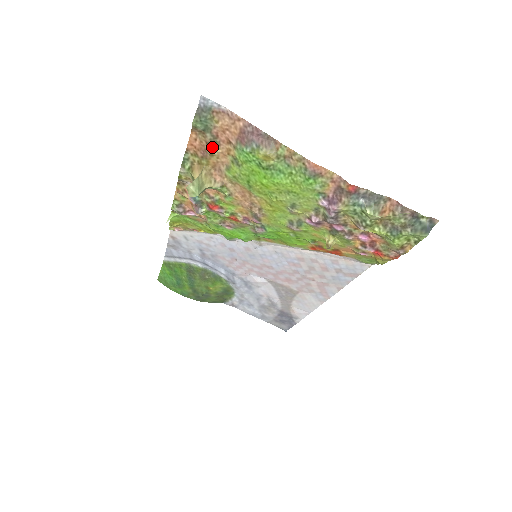
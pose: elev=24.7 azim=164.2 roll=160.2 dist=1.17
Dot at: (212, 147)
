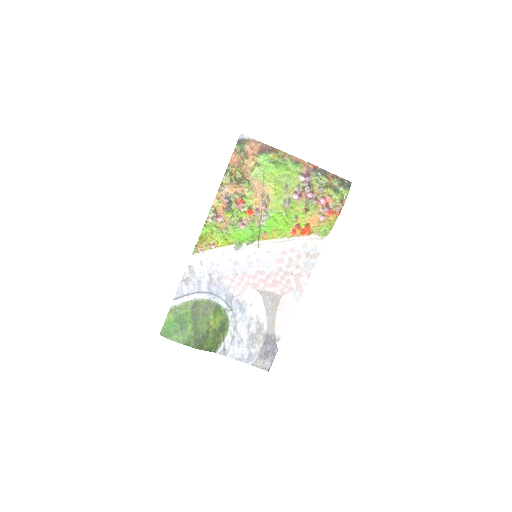
Dot at: (244, 159)
